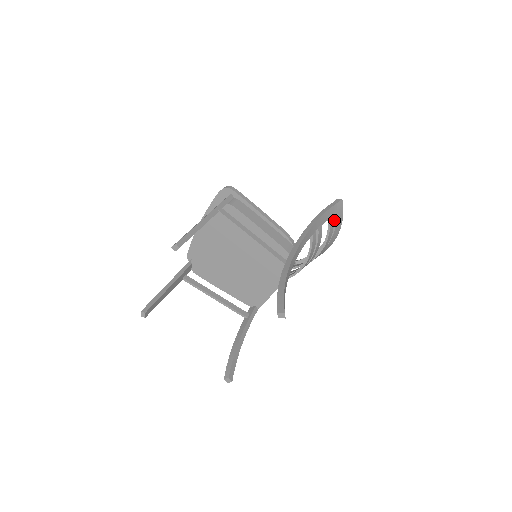
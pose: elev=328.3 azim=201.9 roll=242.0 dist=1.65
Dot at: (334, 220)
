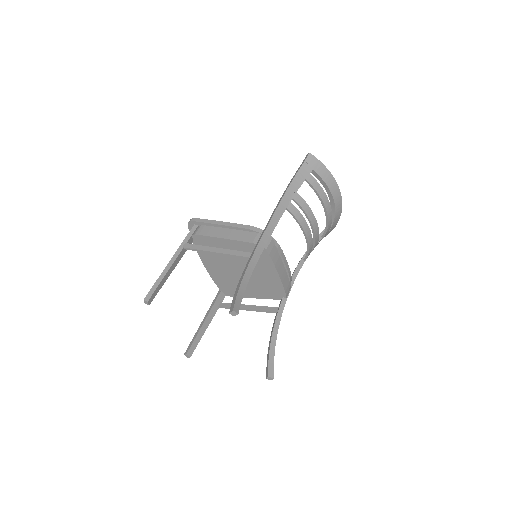
Dot at: (316, 175)
